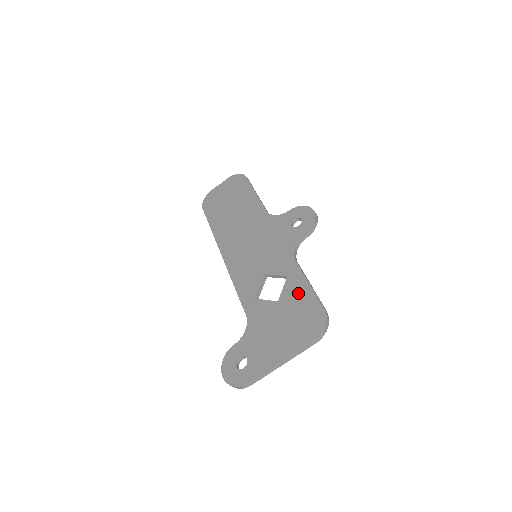
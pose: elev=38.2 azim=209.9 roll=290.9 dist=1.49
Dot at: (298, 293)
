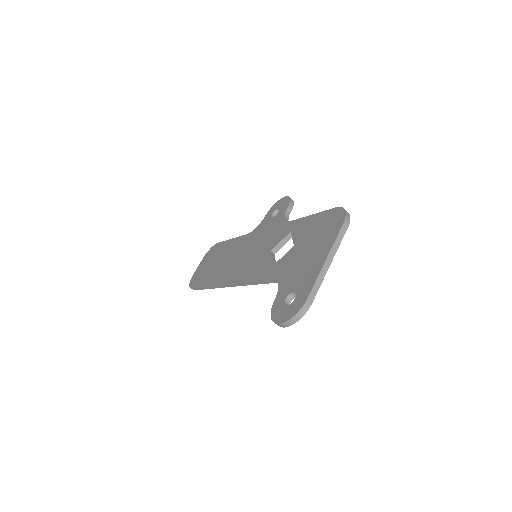
Dot at: (307, 226)
